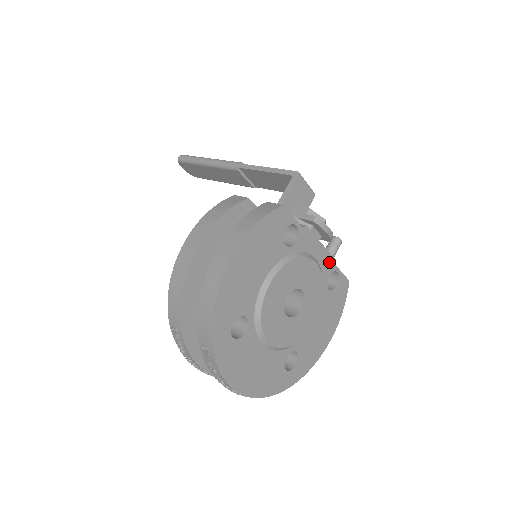
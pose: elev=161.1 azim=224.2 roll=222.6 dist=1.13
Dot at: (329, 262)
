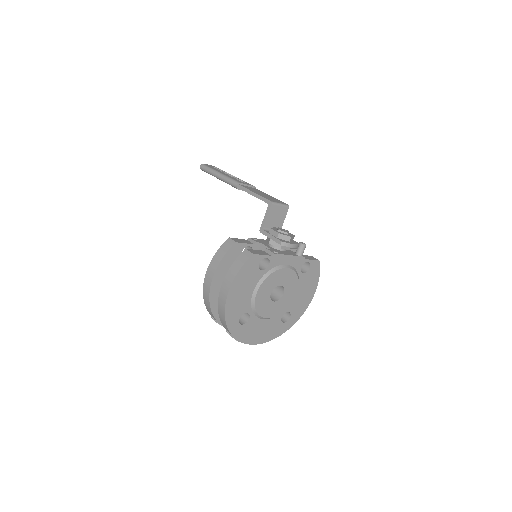
Dot at: (299, 260)
